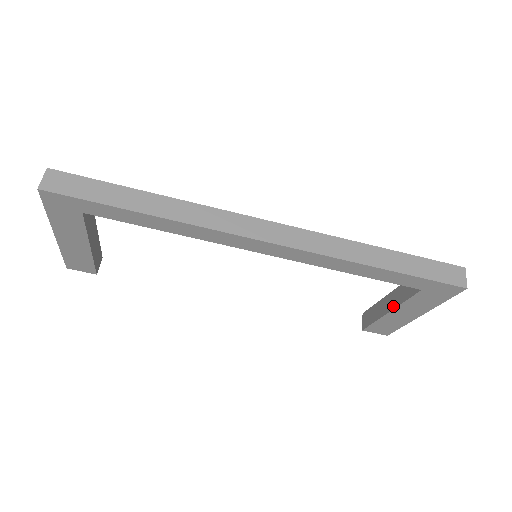
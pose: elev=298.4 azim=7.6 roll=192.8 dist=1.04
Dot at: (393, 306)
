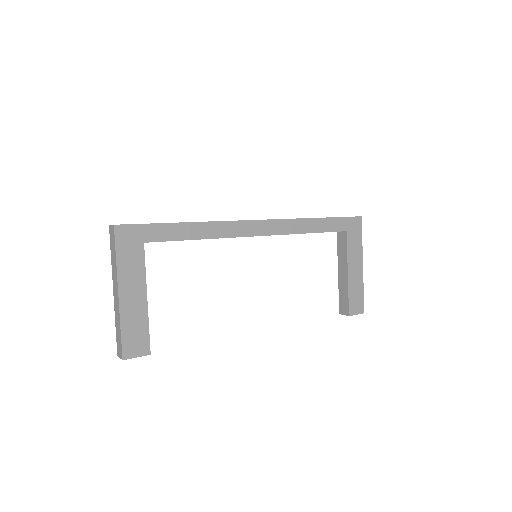
Dot at: (346, 266)
